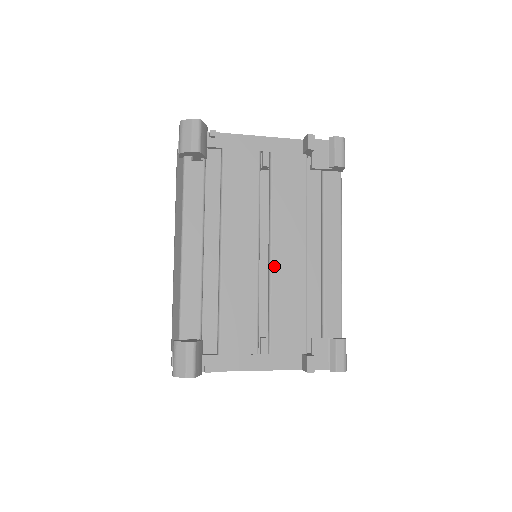
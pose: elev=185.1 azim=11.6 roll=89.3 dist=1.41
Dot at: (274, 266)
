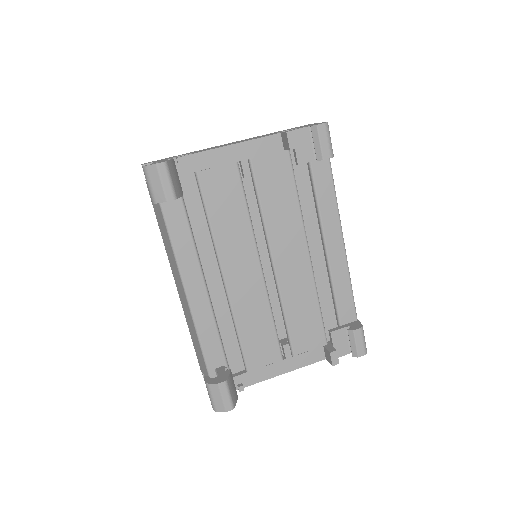
Dot at: (280, 277)
